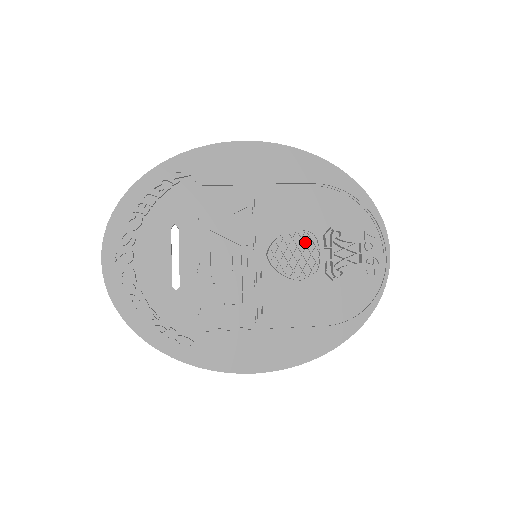
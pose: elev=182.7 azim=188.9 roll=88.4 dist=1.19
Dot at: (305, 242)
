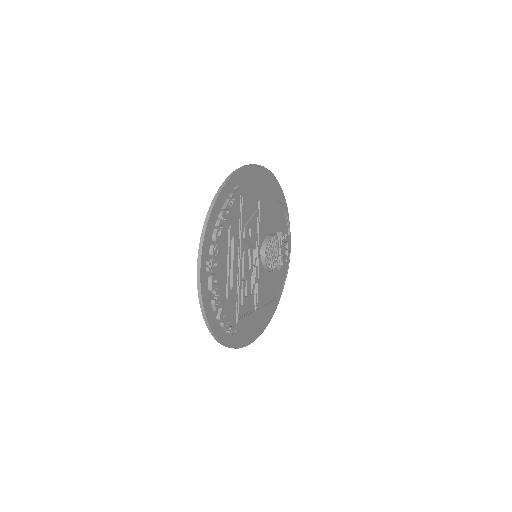
Dot at: (275, 244)
